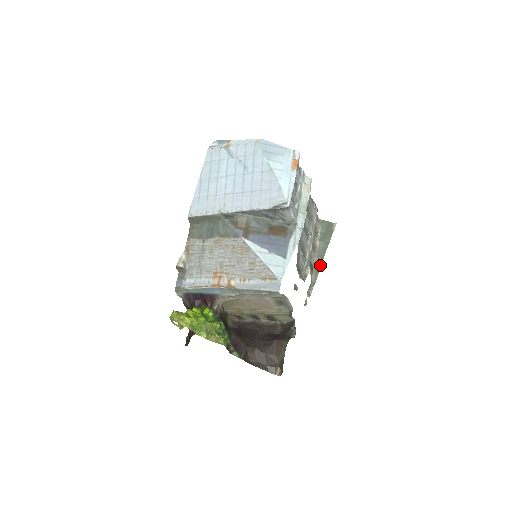
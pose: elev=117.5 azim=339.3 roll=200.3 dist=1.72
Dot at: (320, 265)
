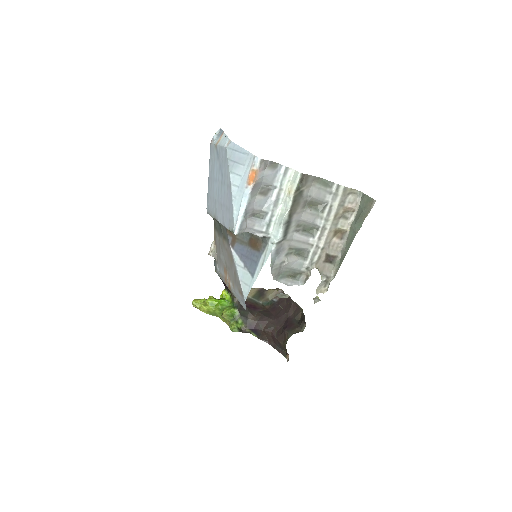
Dot at: (344, 256)
